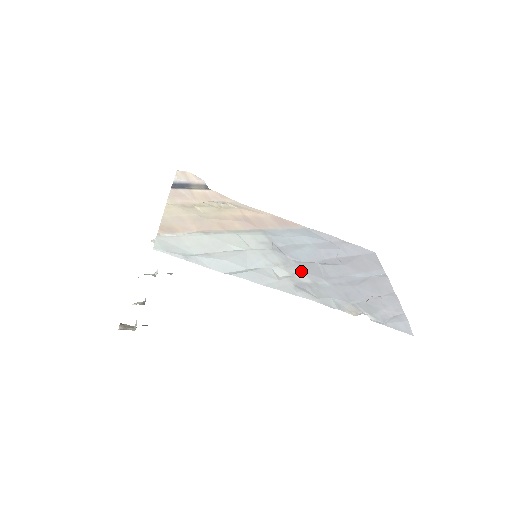
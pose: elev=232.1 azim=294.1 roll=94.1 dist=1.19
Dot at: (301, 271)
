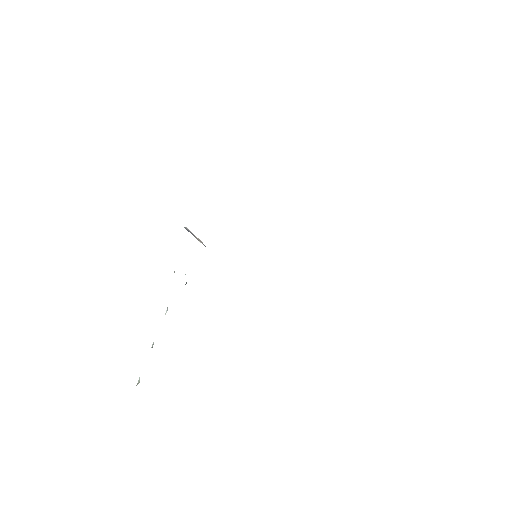
Dot at: occluded
